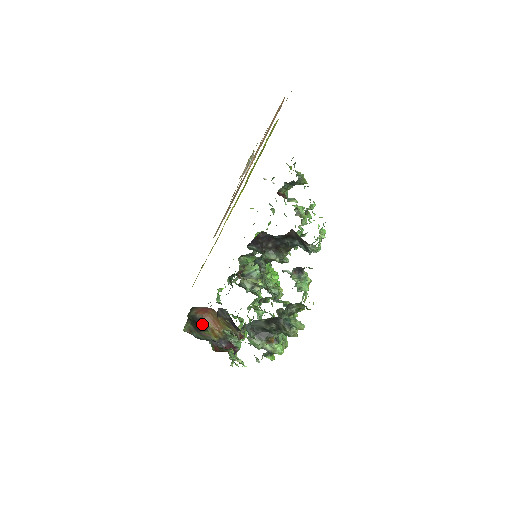
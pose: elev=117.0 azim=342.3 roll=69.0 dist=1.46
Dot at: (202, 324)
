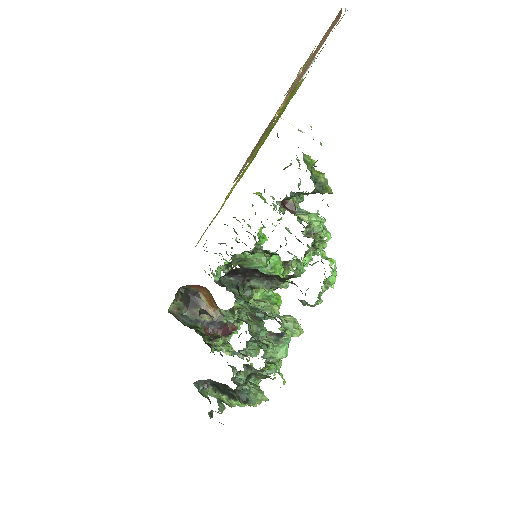
Dot at: (196, 299)
